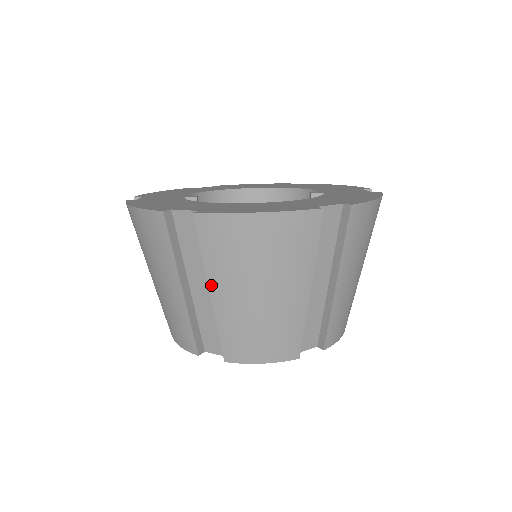
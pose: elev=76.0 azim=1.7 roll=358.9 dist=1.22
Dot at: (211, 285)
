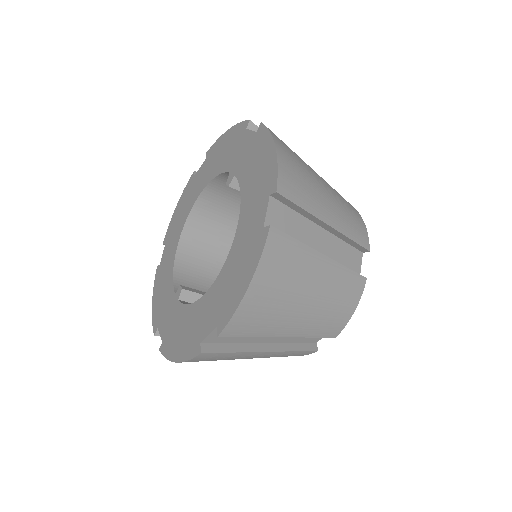
Dot at: (278, 335)
